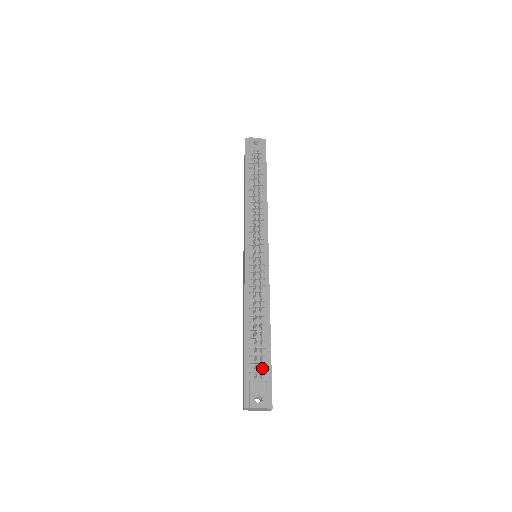
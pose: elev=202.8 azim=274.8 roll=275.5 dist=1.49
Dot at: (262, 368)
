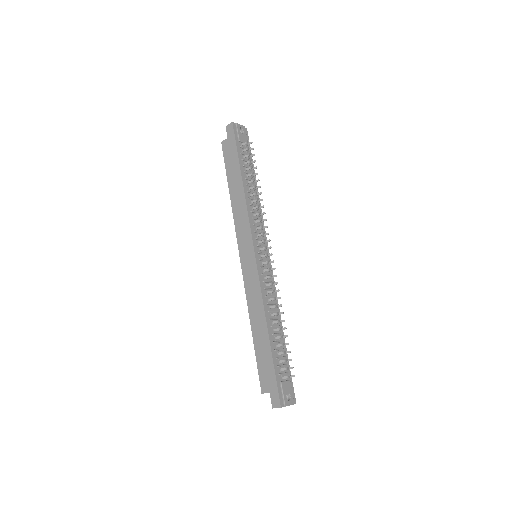
Dot at: occluded
